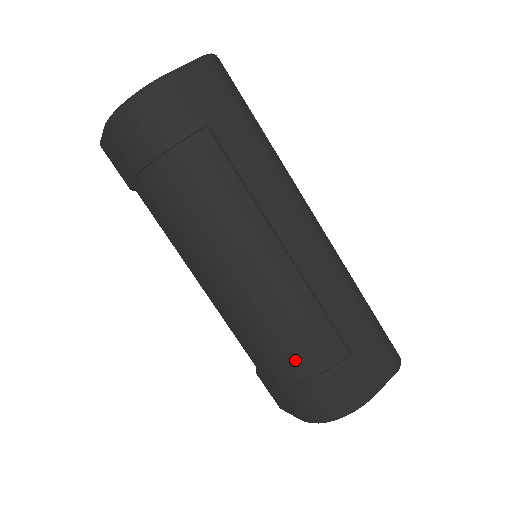
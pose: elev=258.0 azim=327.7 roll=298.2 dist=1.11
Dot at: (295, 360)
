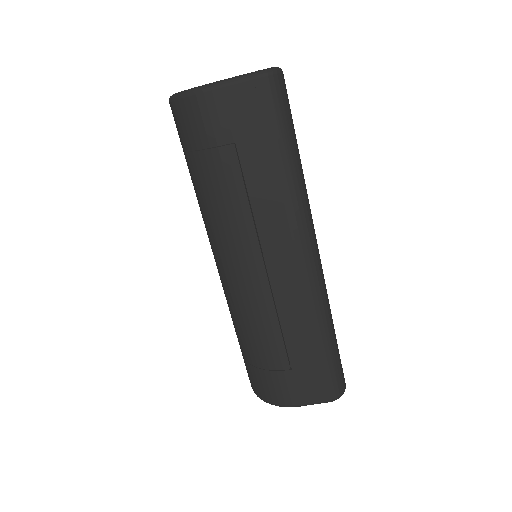
Dot at: (248, 348)
